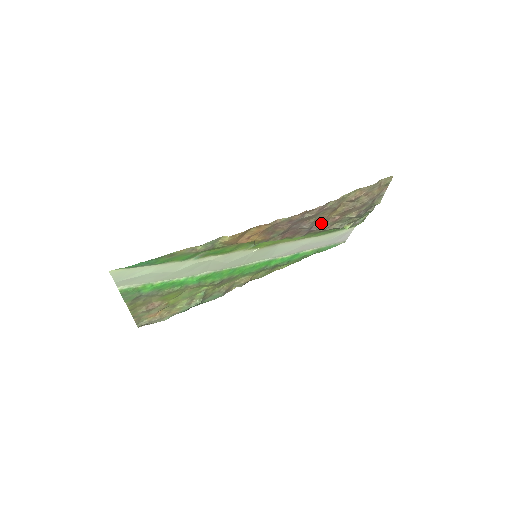
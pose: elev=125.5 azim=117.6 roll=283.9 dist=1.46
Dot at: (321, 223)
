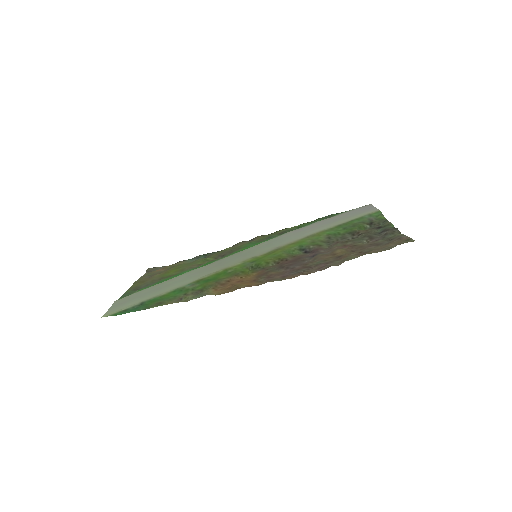
Dot at: (326, 253)
